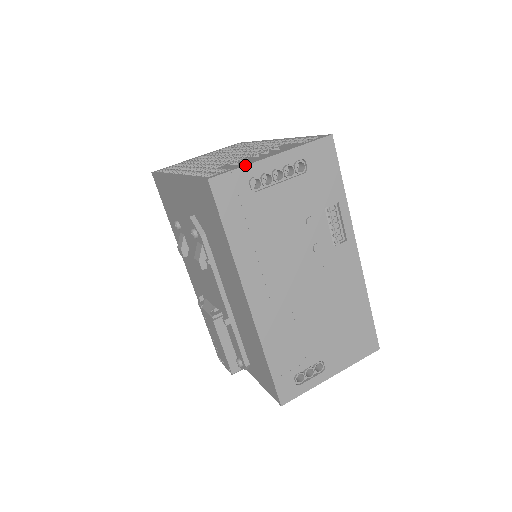
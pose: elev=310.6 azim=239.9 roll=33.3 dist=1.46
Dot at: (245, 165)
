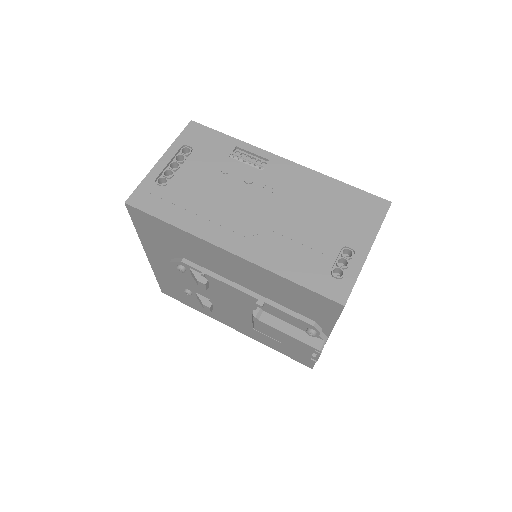
Dot at: (144, 178)
